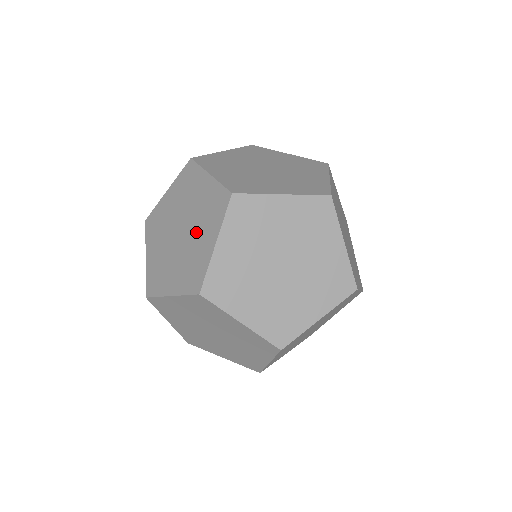
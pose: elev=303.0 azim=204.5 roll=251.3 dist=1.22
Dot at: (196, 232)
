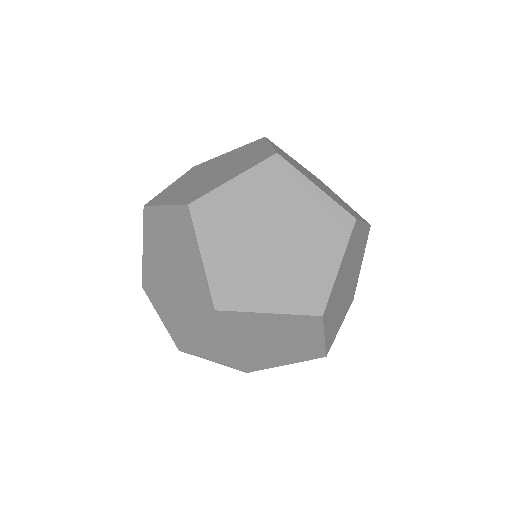
Dot at: occluded
